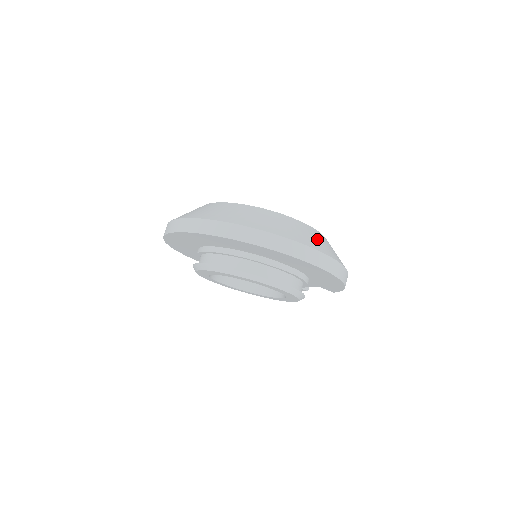
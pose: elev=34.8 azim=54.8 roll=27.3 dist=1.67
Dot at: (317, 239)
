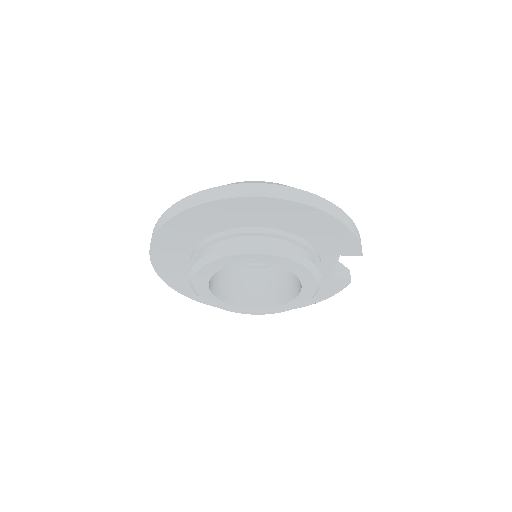
Dot at: (275, 183)
